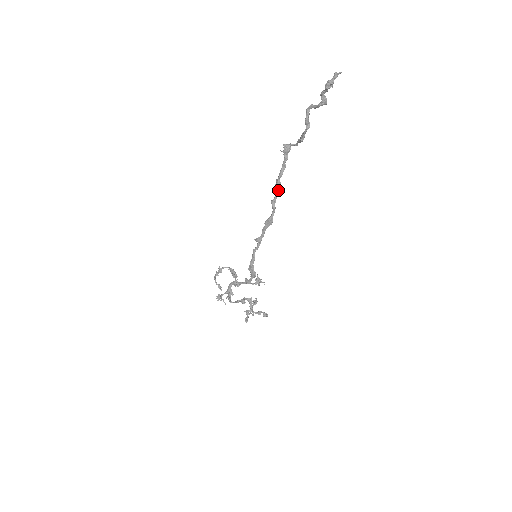
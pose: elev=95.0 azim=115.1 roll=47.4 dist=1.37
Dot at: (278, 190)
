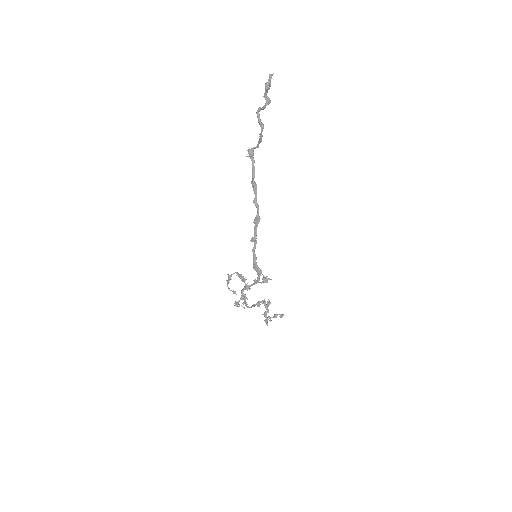
Dot at: (256, 190)
